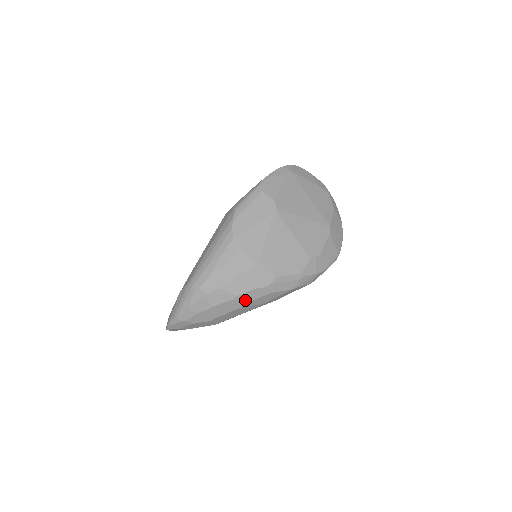
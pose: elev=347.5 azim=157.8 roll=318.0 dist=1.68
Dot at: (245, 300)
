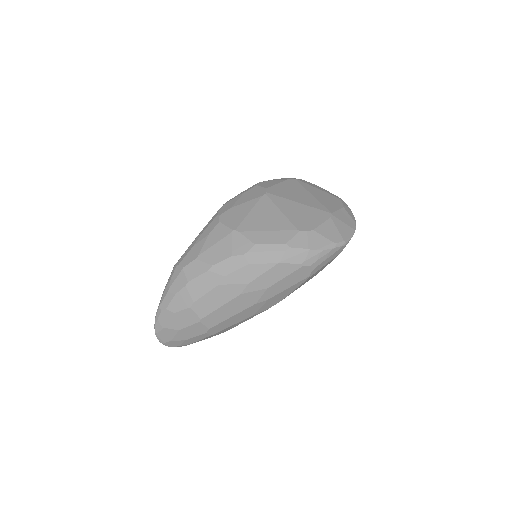
Dot at: (222, 272)
